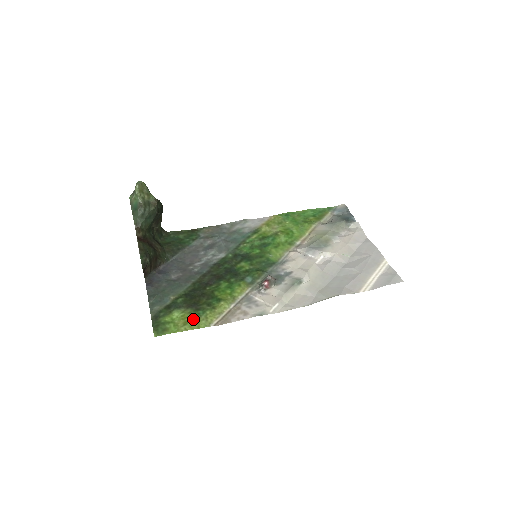
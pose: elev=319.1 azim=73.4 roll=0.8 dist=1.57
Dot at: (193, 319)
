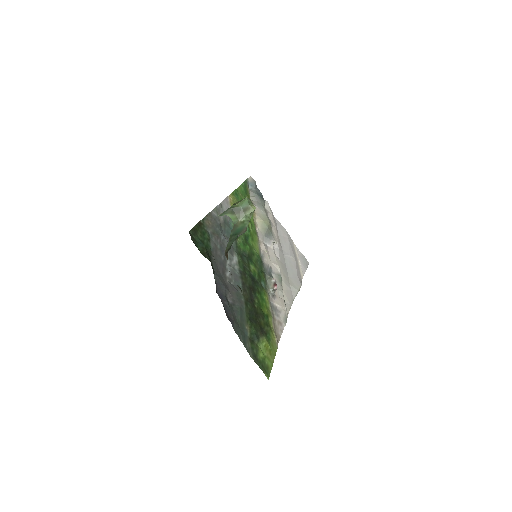
Dot at: (271, 346)
